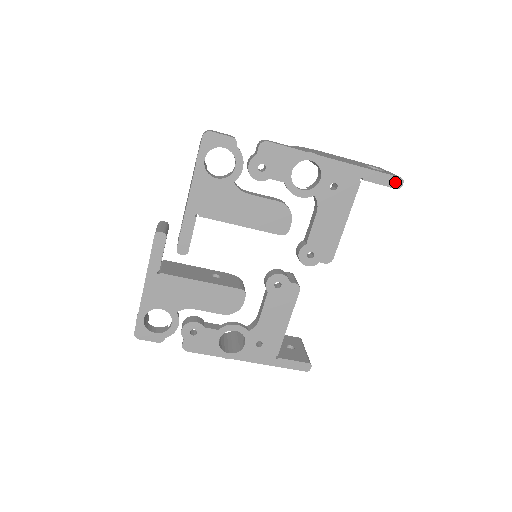
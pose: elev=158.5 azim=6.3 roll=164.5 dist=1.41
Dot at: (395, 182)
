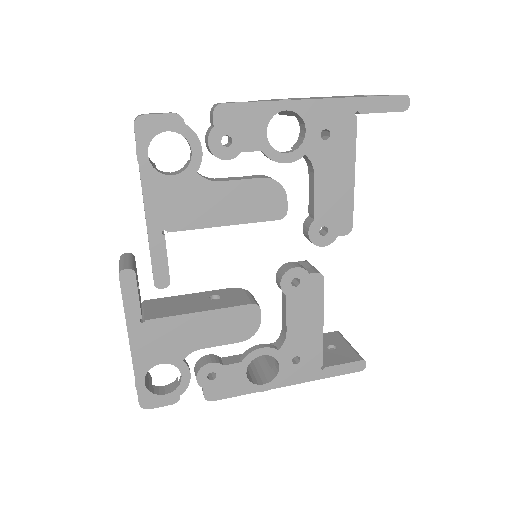
Dot at: (399, 103)
